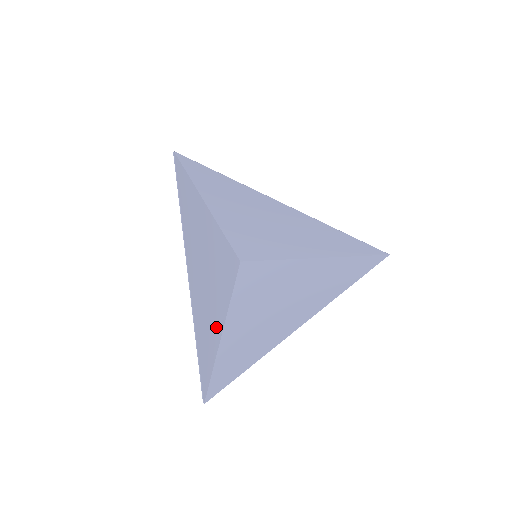
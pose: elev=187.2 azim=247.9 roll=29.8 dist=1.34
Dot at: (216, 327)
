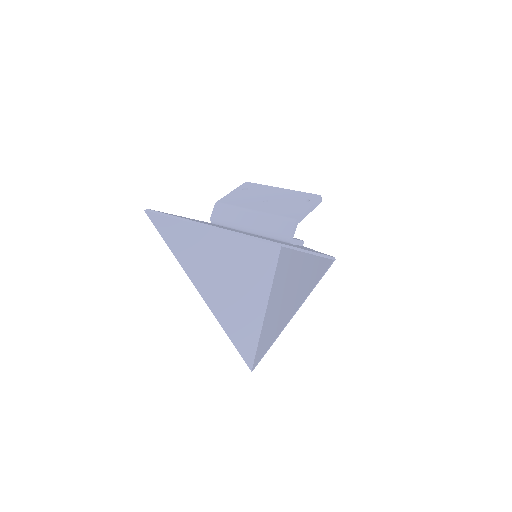
Dot at: (254, 313)
